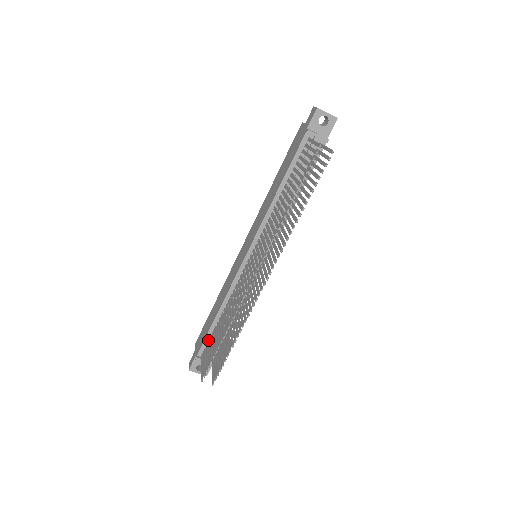
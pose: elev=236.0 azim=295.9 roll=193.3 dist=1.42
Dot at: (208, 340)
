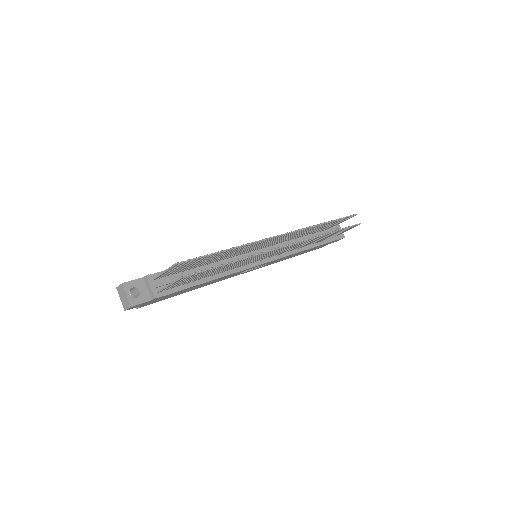
Dot at: occluded
